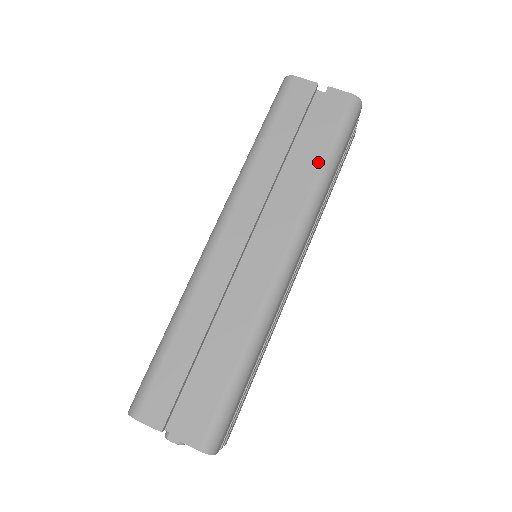
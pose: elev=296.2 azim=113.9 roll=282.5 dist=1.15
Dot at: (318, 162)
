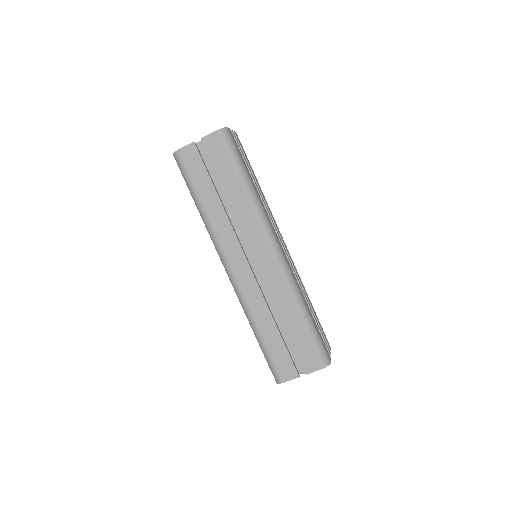
Dot at: (239, 187)
